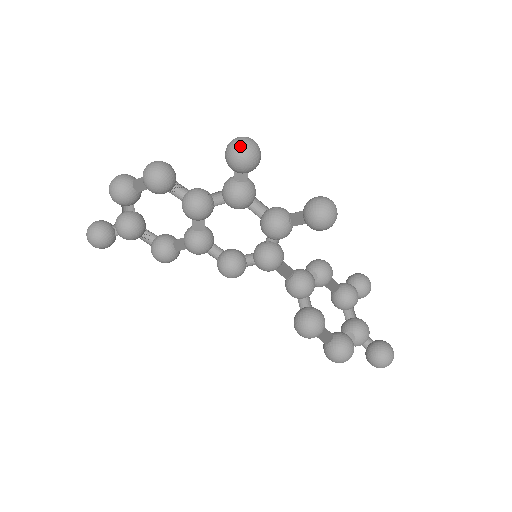
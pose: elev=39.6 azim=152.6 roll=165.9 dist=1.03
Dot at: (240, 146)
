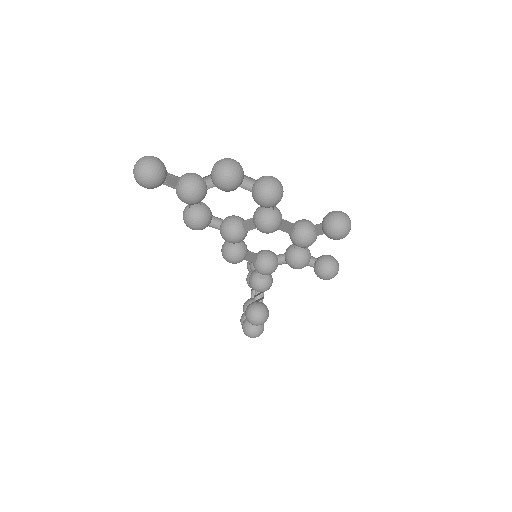
Dot at: (348, 229)
